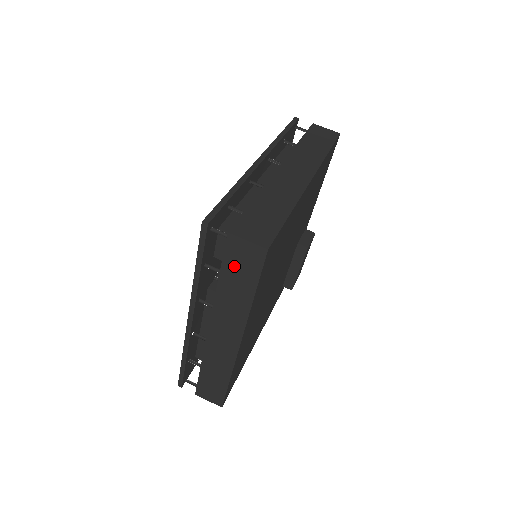
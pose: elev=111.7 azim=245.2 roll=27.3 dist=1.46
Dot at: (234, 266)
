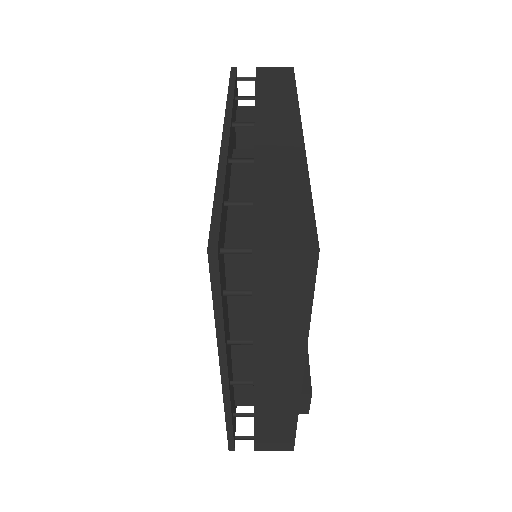
Dot at: (268, 81)
